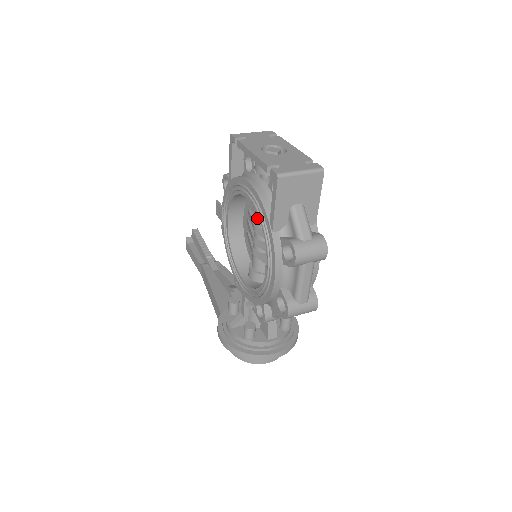
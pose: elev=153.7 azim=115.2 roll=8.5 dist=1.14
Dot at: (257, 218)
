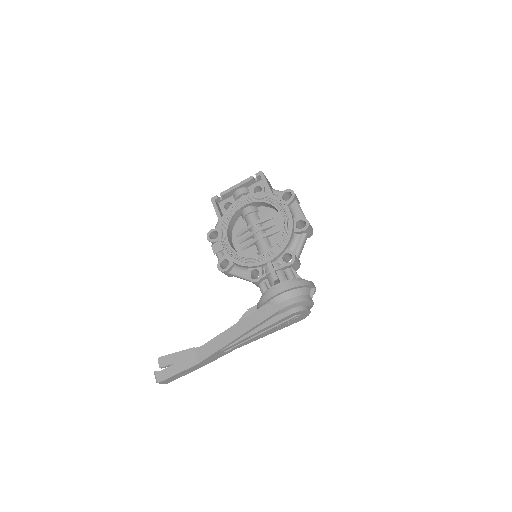
Dot at: (252, 218)
